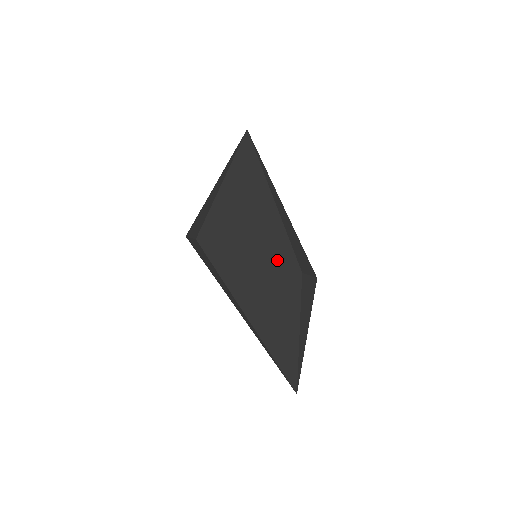
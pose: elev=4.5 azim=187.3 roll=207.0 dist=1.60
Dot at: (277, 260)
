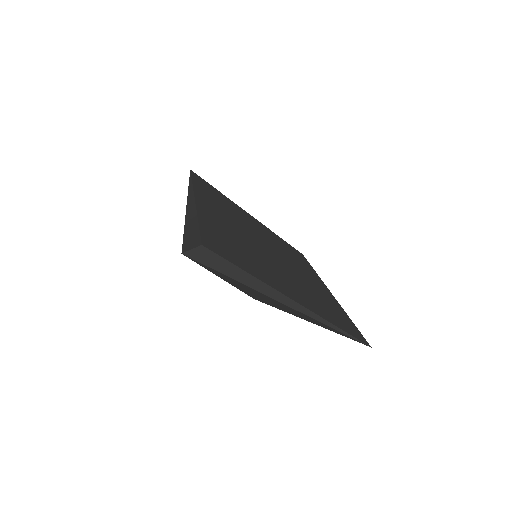
Dot at: (279, 249)
